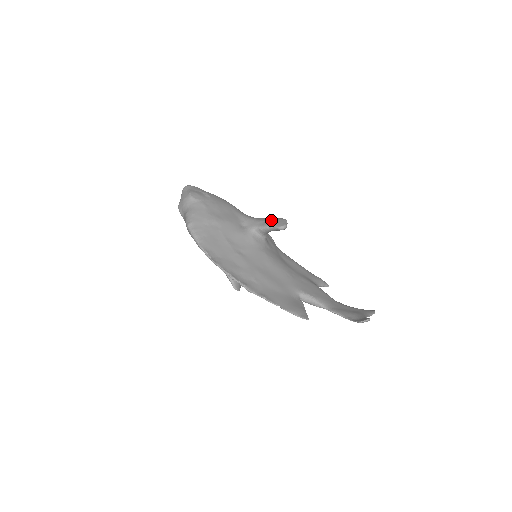
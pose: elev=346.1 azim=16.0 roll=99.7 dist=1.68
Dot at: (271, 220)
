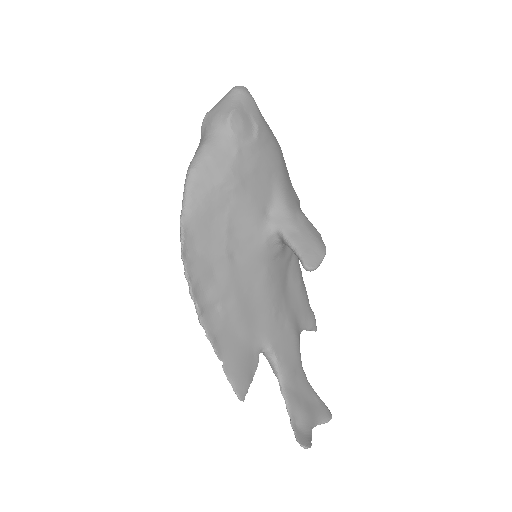
Dot at: (307, 238)
